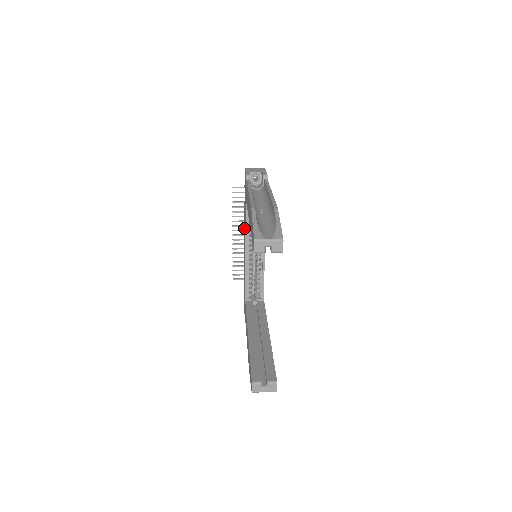
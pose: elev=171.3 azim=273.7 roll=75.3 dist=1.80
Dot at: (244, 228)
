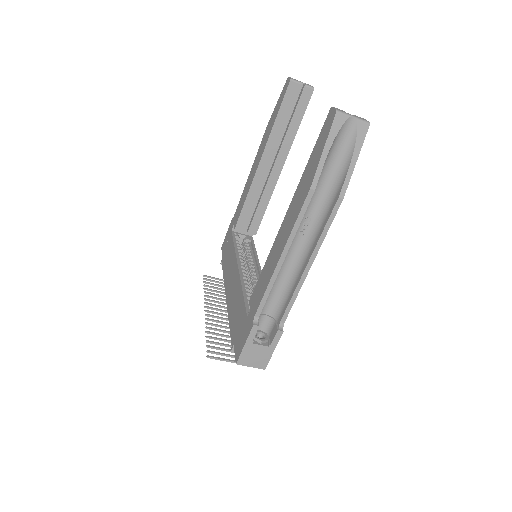
Dot at: (226, 283)
